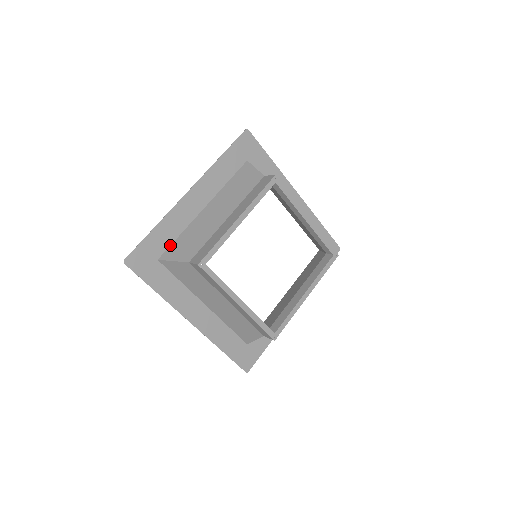
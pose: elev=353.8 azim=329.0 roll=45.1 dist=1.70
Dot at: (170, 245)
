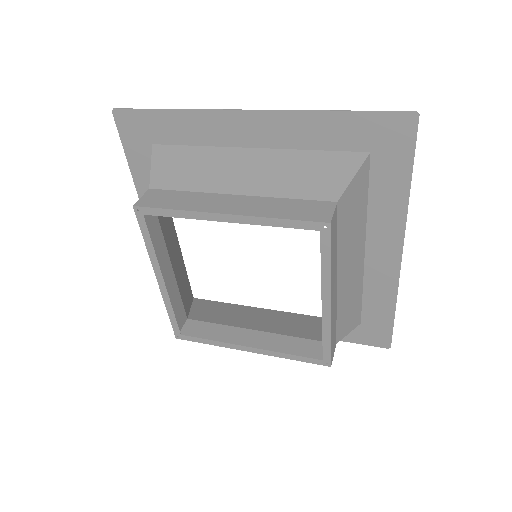
Dot at: (178, 144)
